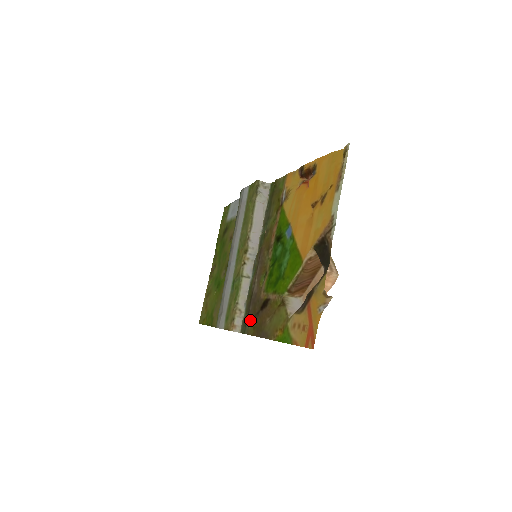
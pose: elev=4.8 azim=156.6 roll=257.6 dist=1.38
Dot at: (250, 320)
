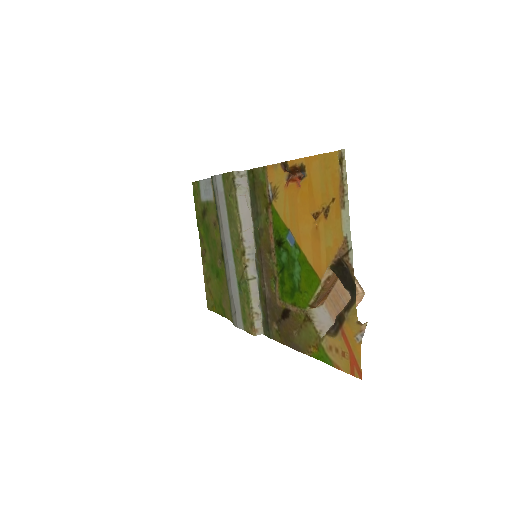
Dot at: (272, 326)
